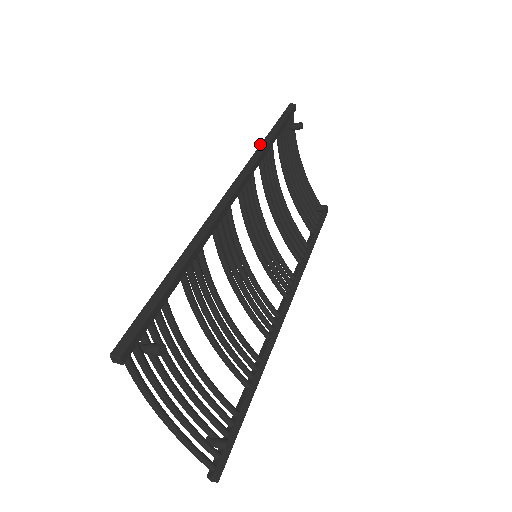
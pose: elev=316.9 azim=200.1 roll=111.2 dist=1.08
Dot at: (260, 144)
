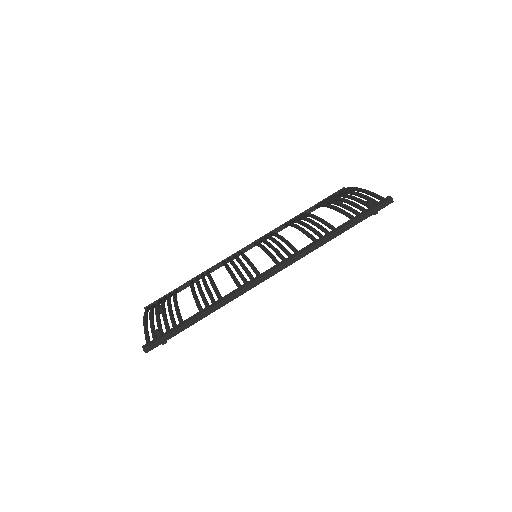
Dot at: (326, 238)
